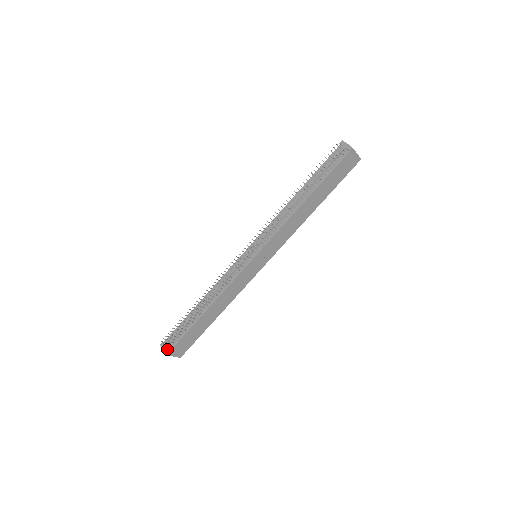
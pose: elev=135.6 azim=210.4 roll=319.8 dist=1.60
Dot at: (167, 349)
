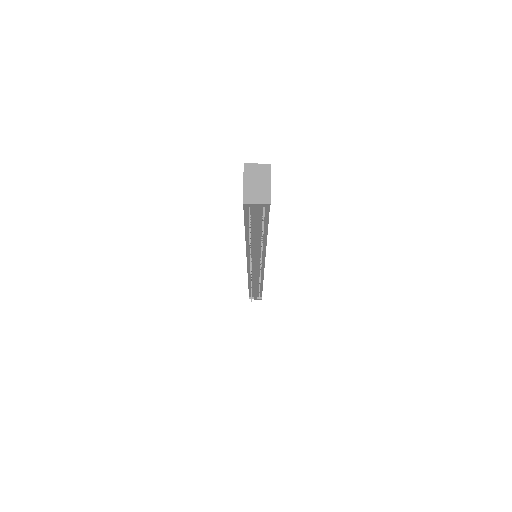
Dot at: (258, 298)
